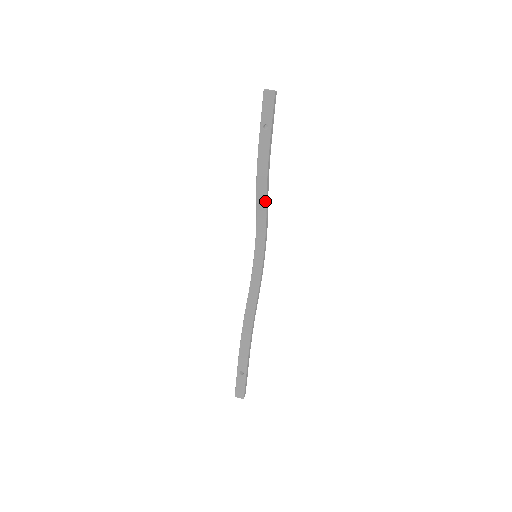
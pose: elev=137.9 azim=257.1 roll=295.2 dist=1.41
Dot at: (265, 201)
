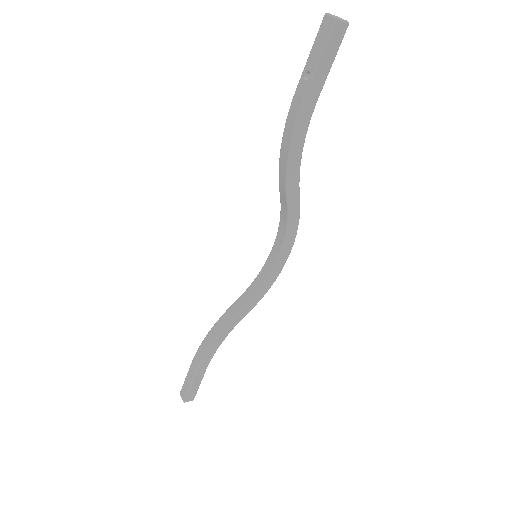
Dot at: (286, 189)
